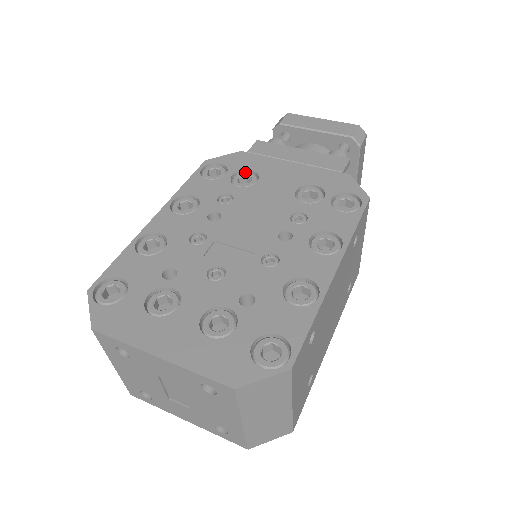
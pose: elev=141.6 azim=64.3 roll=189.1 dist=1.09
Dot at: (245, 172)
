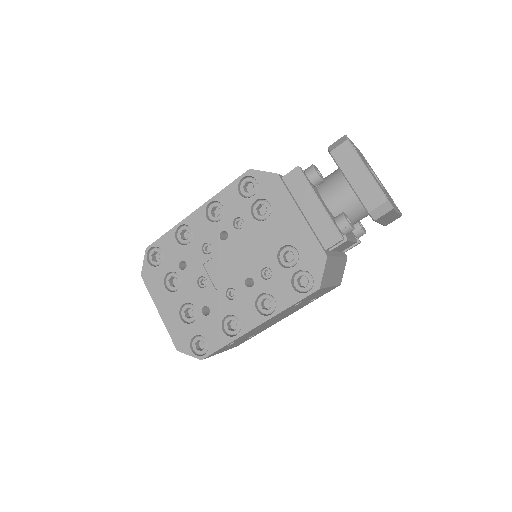
Dot at: (266, 202)
